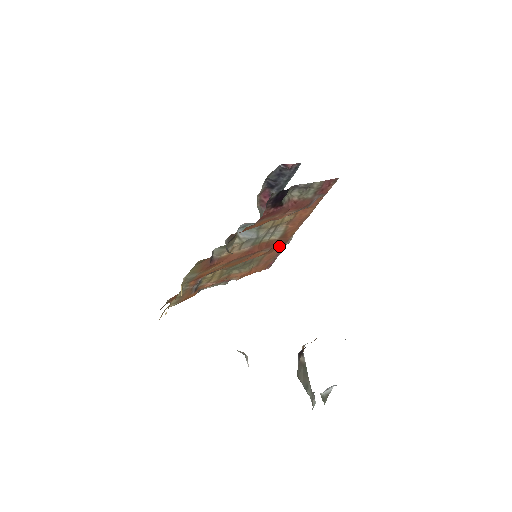
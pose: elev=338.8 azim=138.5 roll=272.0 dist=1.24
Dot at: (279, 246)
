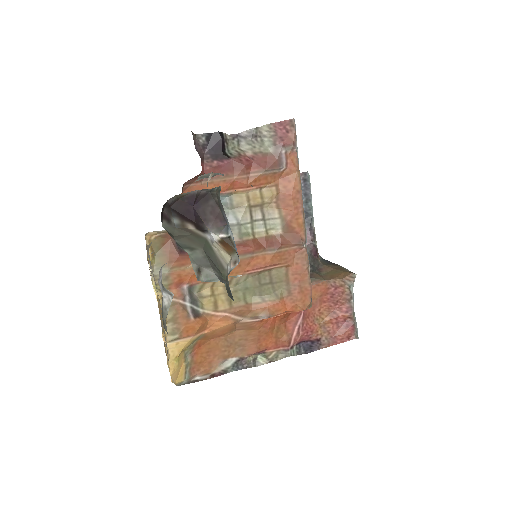
Dot at: (296, 251)
